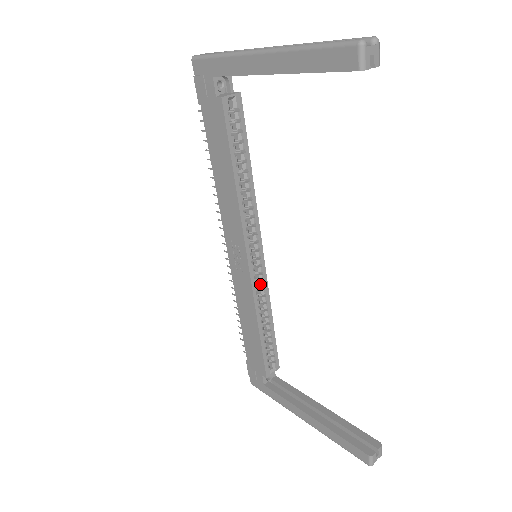
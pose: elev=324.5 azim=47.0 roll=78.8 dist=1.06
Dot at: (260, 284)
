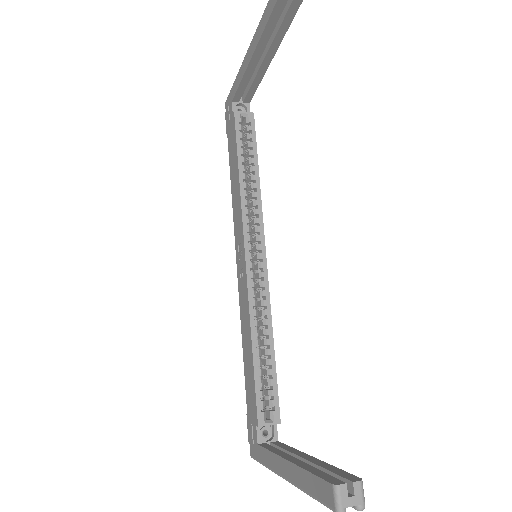
Dot at: (260, 293)
